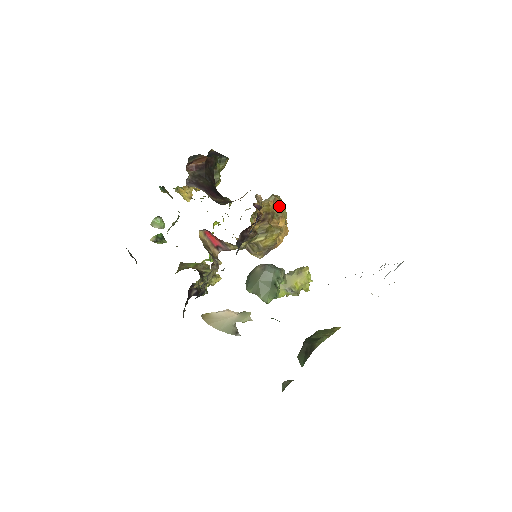
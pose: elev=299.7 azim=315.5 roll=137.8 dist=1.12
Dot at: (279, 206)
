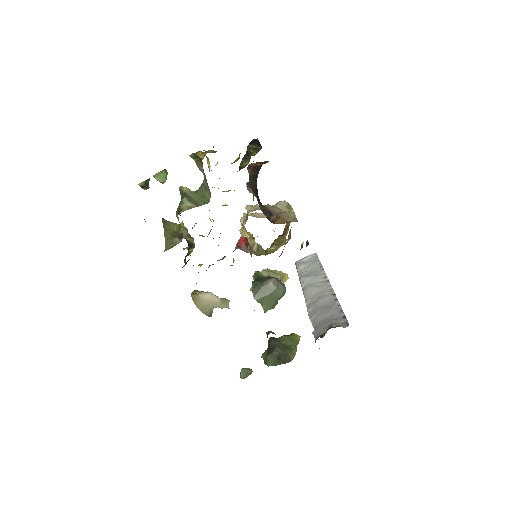
Dot at: occluded
